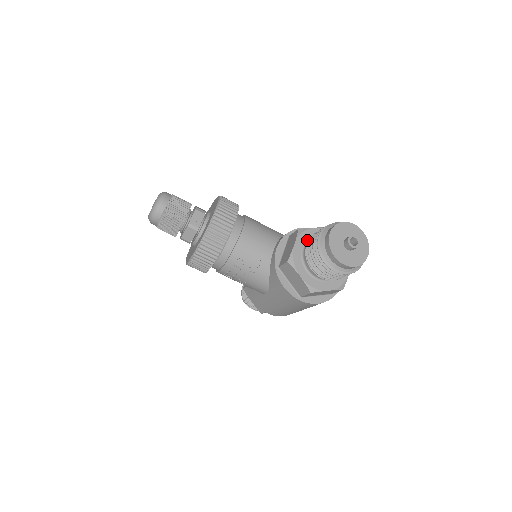
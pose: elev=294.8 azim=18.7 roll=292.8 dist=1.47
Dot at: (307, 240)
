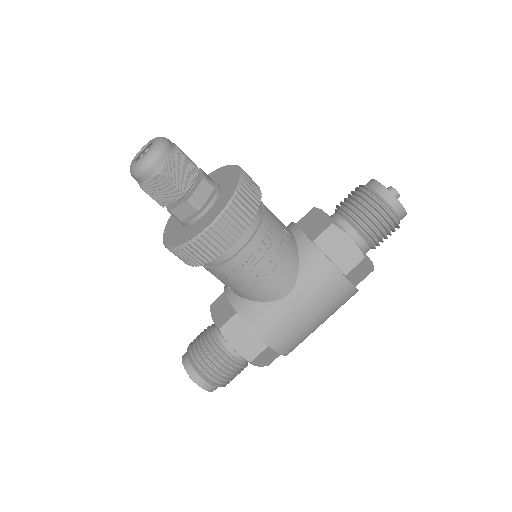
Dot at: occluded
